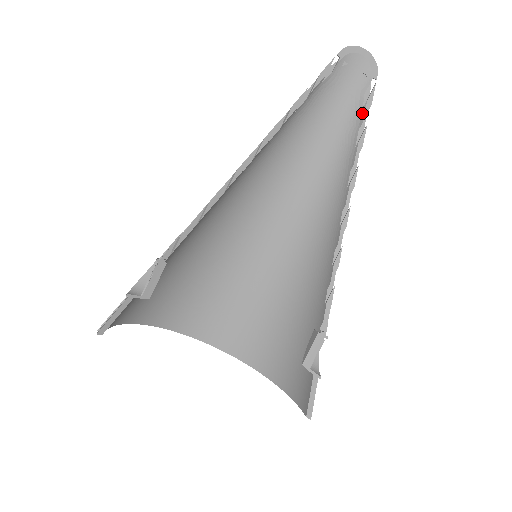
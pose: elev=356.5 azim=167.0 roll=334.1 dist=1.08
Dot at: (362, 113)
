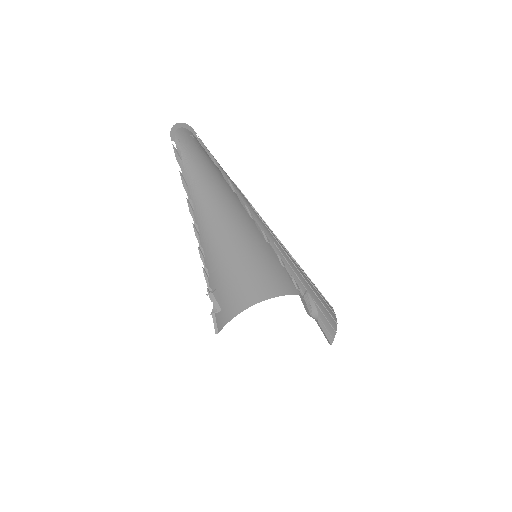
Dot at: (211, 158)
